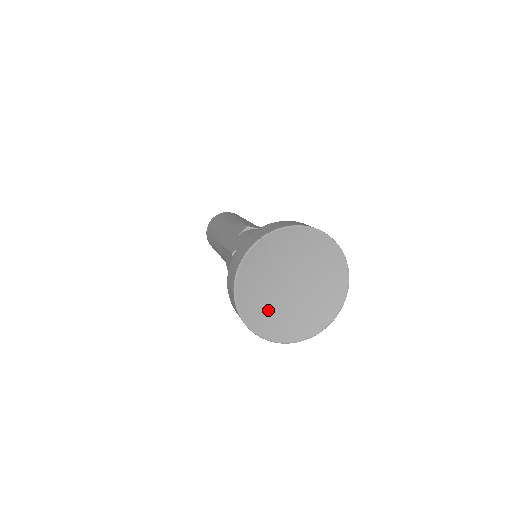
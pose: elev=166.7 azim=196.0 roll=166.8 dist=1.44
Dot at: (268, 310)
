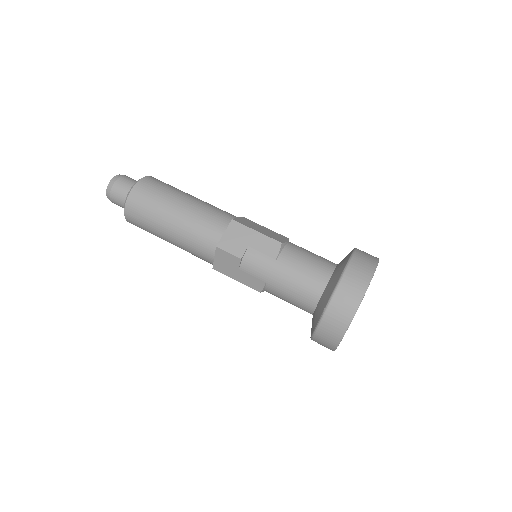
Dot at: occluded
